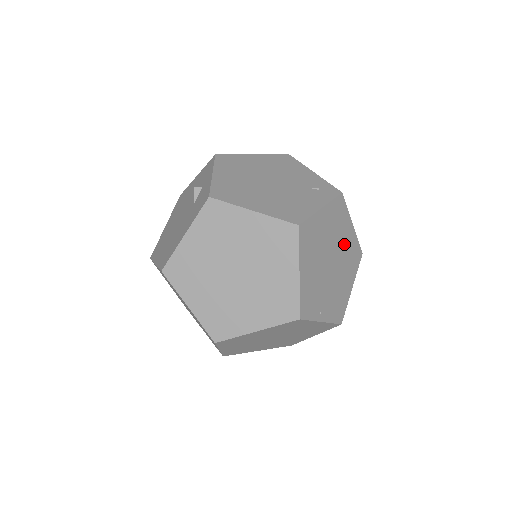
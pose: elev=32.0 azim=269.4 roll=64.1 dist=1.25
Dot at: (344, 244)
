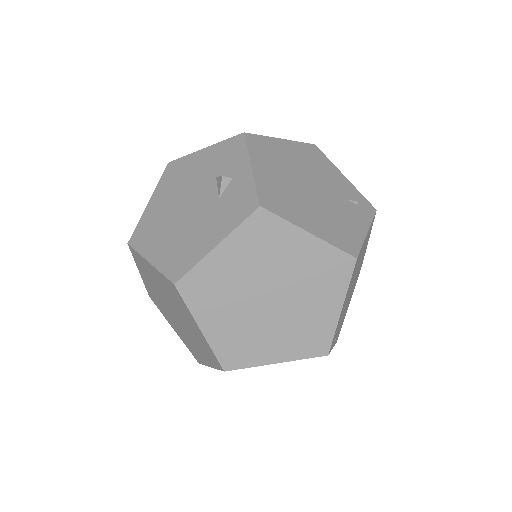
Dot at: occluded
